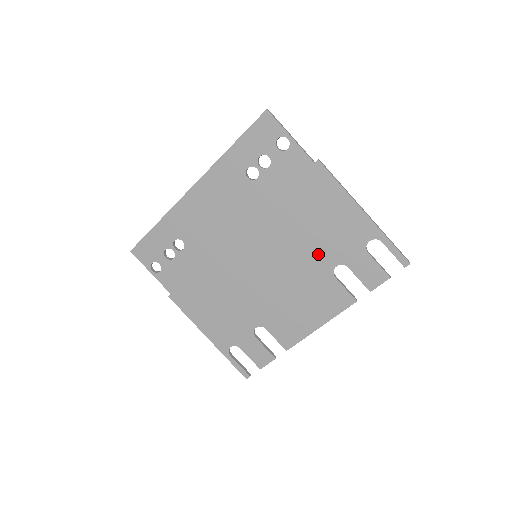
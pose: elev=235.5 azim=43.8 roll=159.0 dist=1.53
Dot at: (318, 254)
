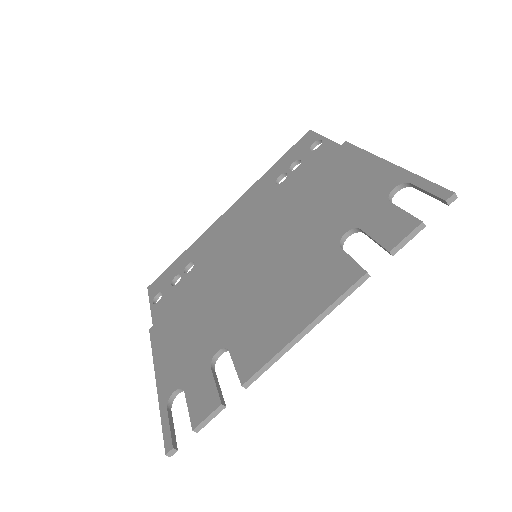
Dot at: (325, 227)
